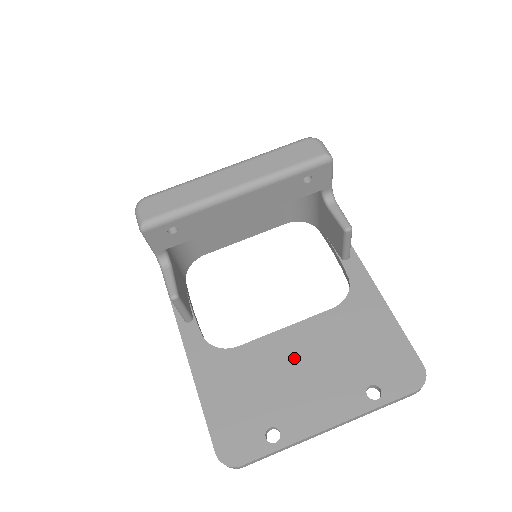
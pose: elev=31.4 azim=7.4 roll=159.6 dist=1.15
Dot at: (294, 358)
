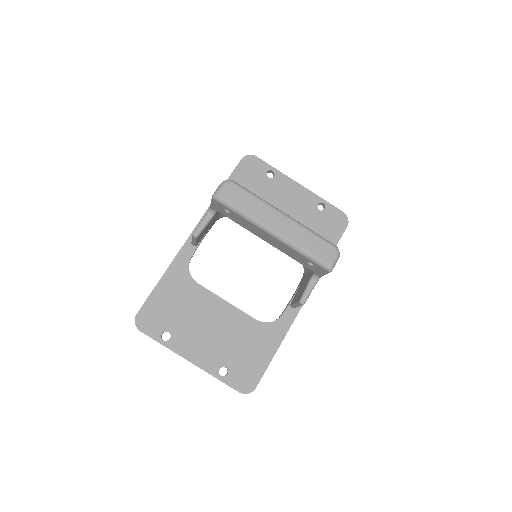
Dot at: (213, 318)
